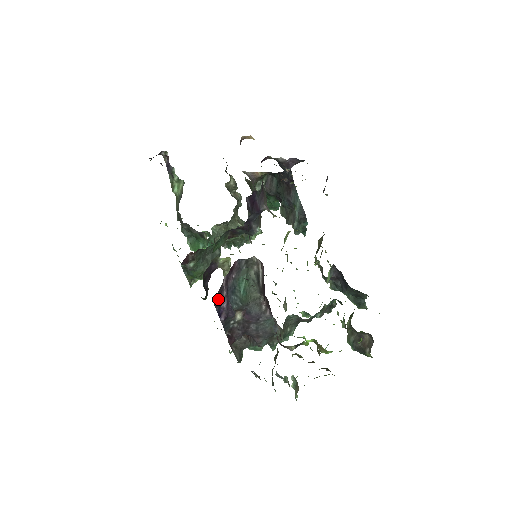
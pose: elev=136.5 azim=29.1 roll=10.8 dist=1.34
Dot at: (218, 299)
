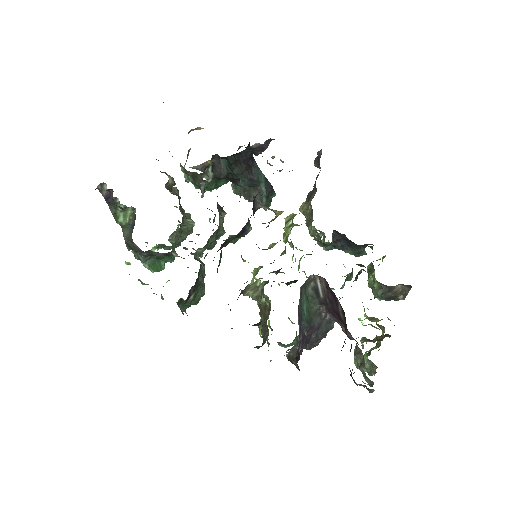
Dot at: (300, 337)
